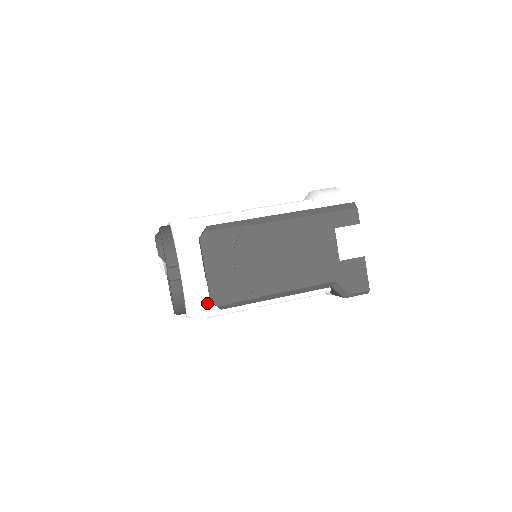
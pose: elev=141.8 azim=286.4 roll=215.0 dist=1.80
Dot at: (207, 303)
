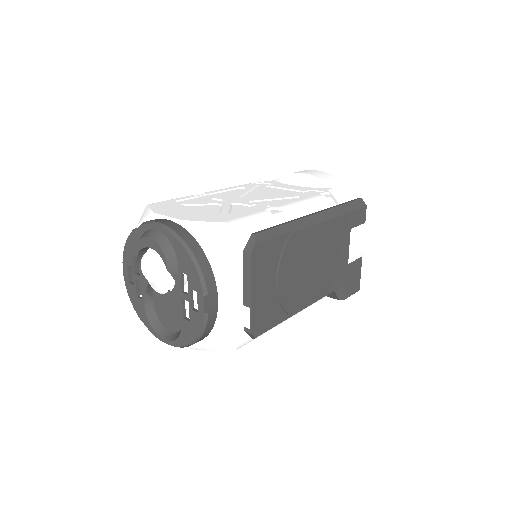
Dot at: (241, 334)
